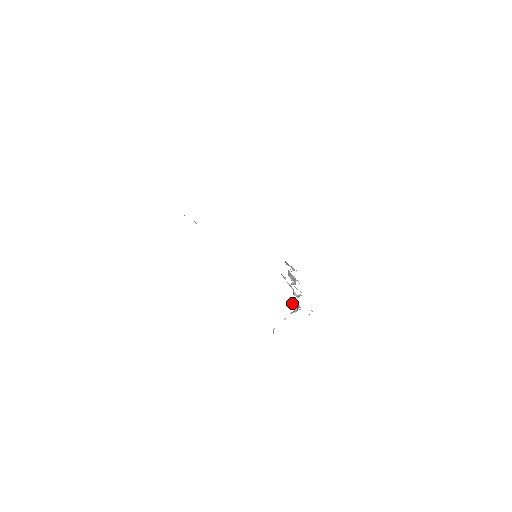
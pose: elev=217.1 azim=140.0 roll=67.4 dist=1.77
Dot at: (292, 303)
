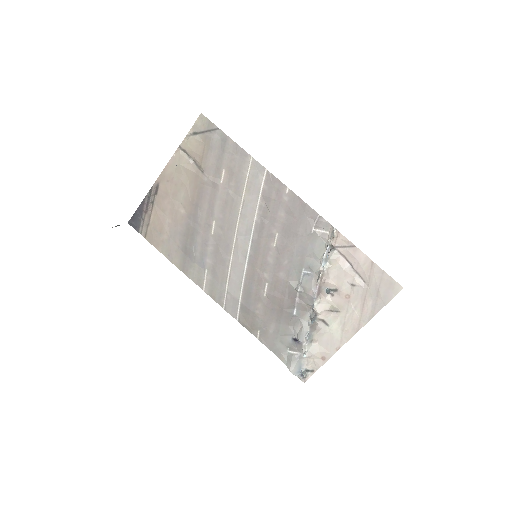
Dot at: (324, 254)
